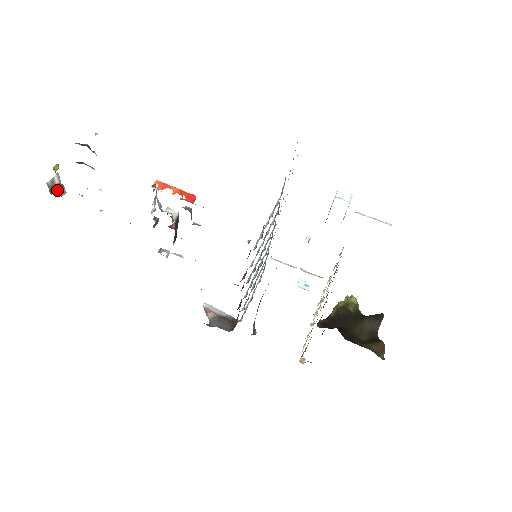
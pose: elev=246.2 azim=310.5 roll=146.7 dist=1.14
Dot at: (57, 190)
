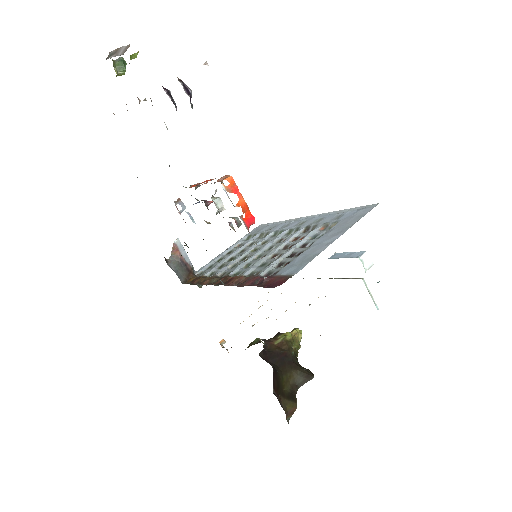
Dot at: (116, 66)
